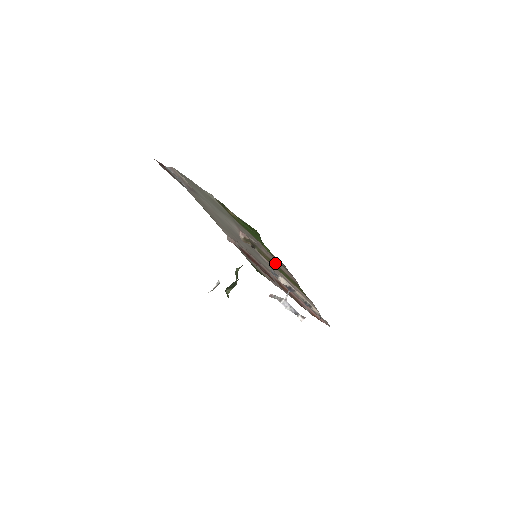
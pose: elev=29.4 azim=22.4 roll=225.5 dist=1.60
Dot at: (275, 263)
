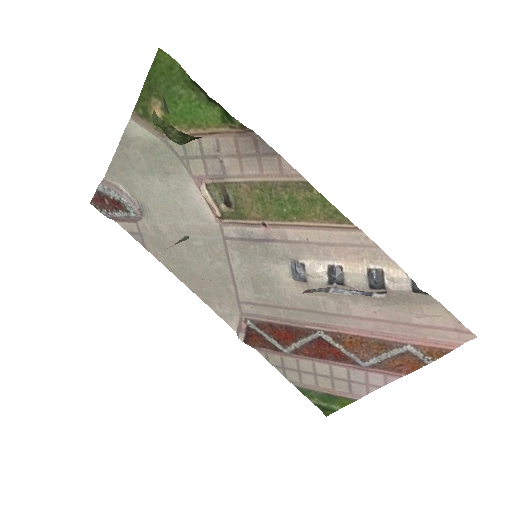
Dot at: (259, 182)
